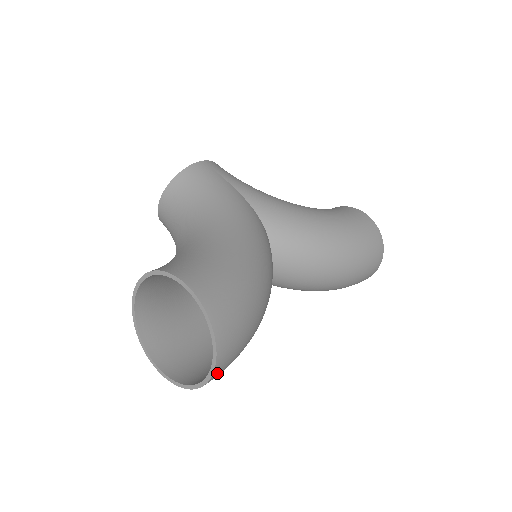
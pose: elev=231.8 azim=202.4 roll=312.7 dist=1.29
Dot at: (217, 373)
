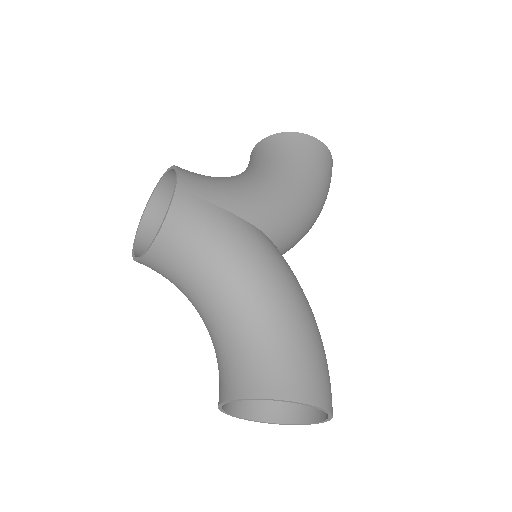
Dot at: (317, 415)
